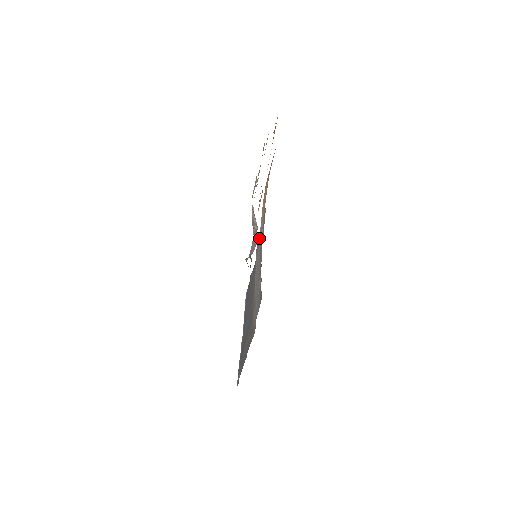
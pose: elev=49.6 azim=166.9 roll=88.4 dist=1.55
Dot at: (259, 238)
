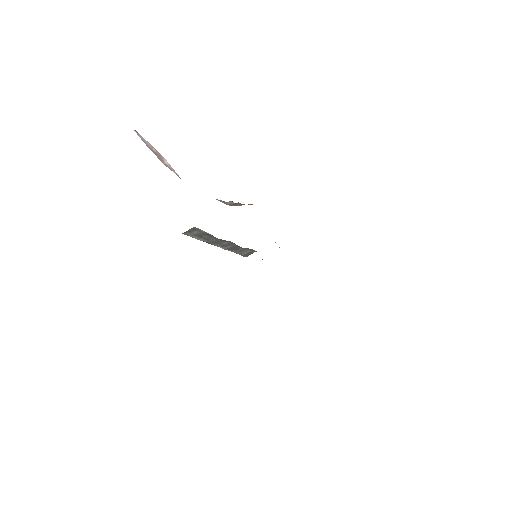
Dot at: occluded
